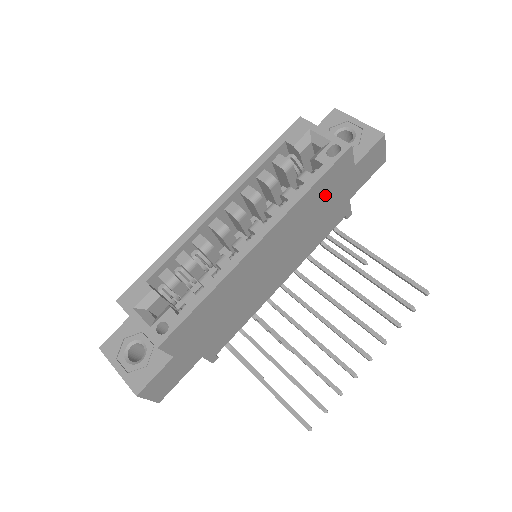
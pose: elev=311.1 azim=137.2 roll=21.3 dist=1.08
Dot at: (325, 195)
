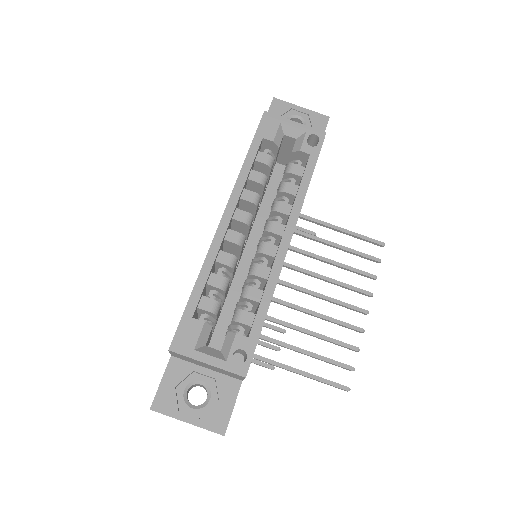
Dot at: occluded
